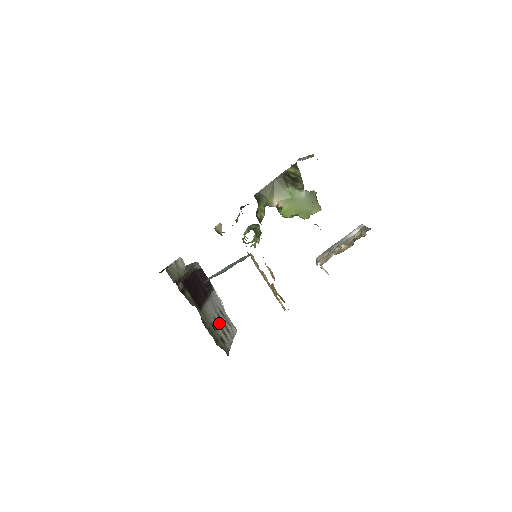
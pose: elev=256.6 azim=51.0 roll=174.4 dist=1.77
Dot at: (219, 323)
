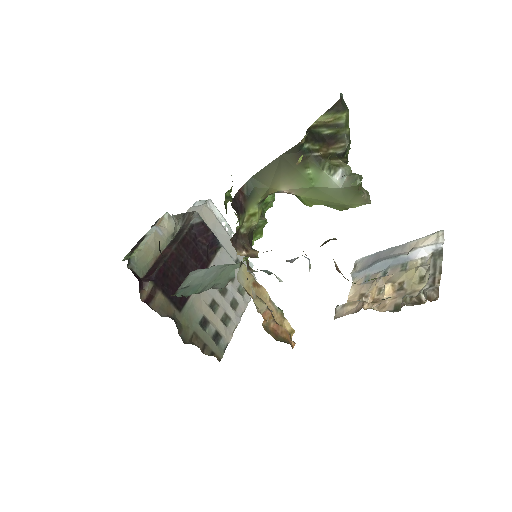
Dot at: (219, 304)
